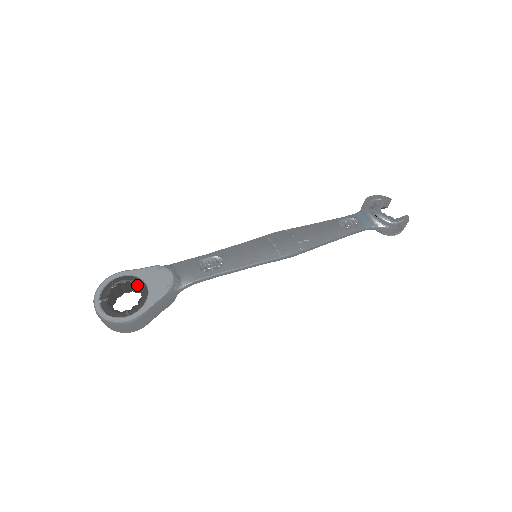
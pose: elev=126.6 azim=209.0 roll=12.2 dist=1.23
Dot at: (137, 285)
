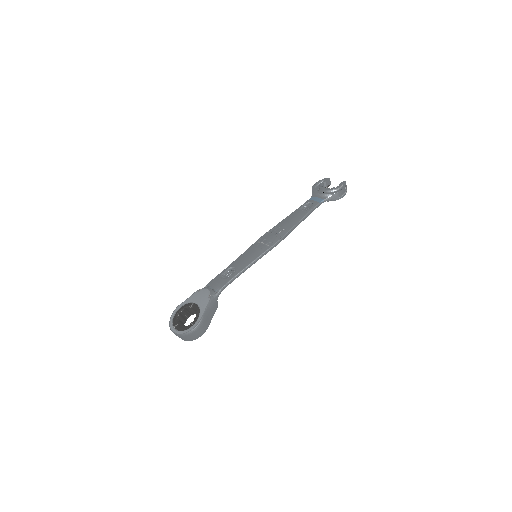
Dot at: (191, 307)
